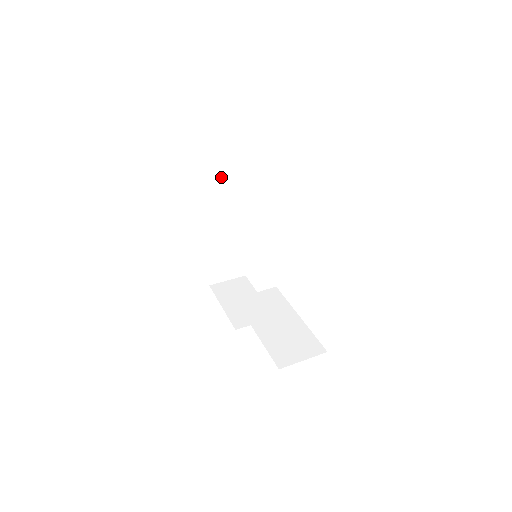
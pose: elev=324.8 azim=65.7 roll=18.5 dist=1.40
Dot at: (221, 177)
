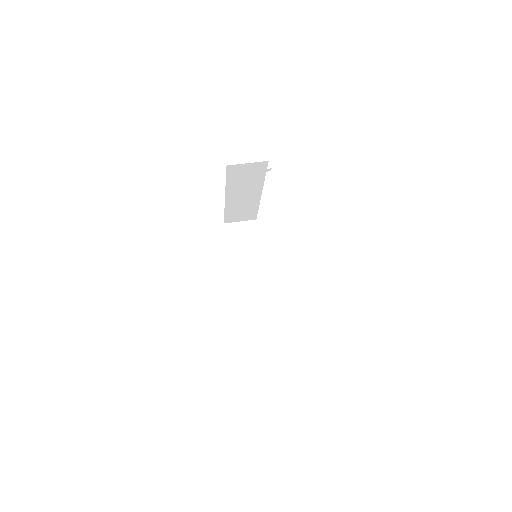
Dot at: occluded
